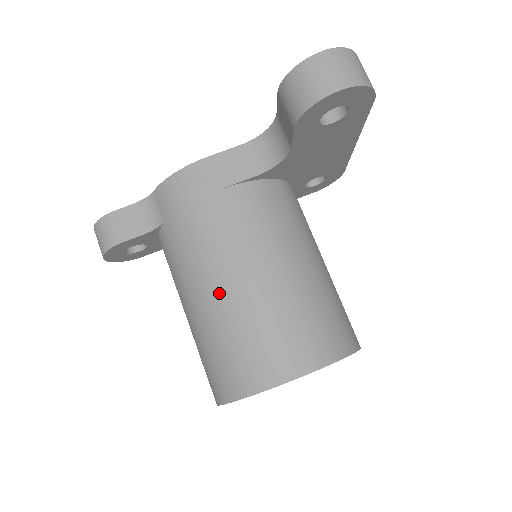
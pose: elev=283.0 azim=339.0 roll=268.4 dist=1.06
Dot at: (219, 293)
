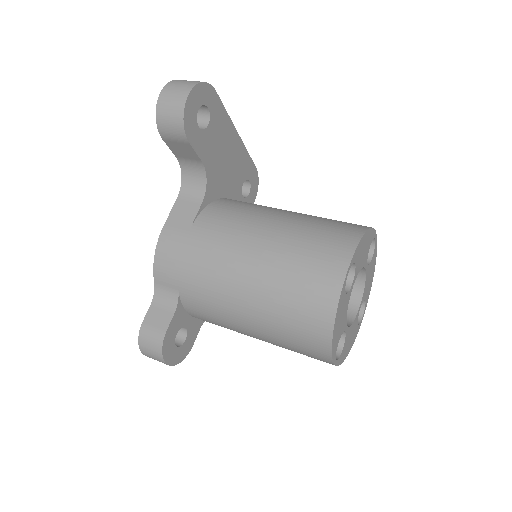
Dot at: (250, 281)
